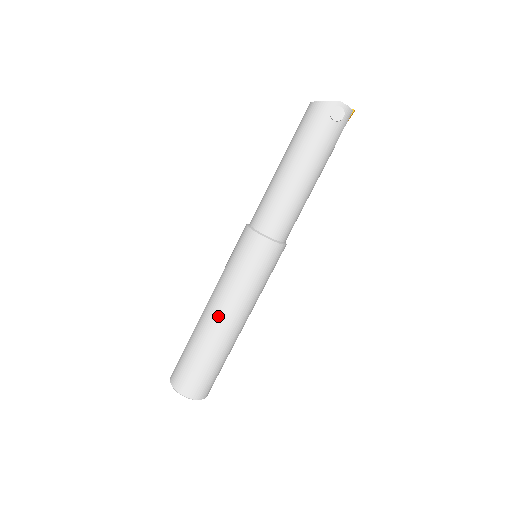
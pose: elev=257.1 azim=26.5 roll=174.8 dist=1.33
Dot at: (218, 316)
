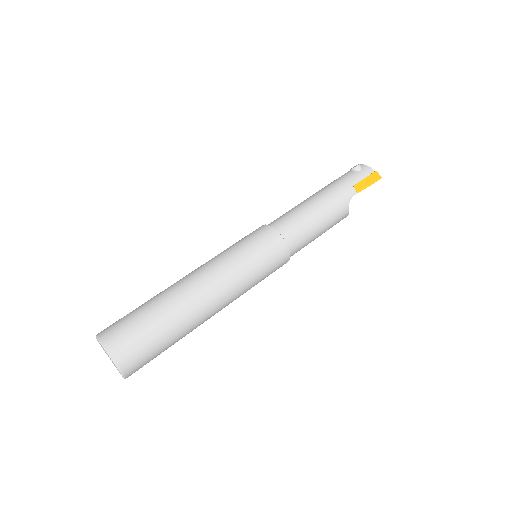
Dot at: occluded
